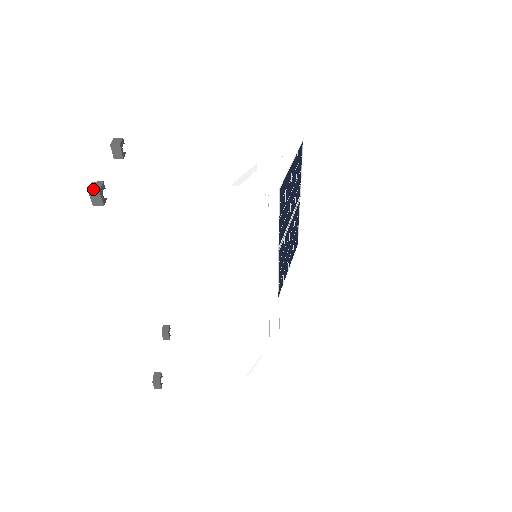
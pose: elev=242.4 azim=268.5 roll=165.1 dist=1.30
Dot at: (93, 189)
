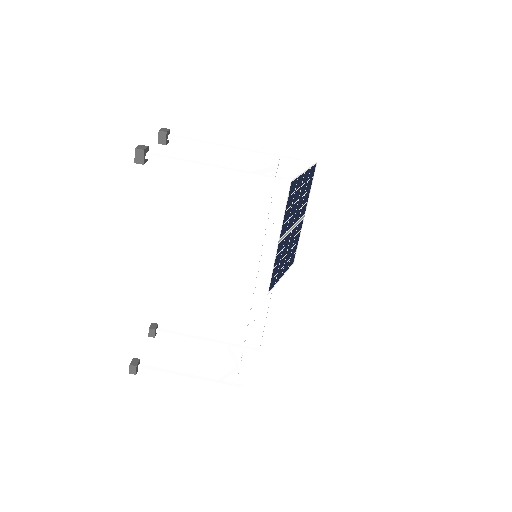
Dot at: (139, 148)
